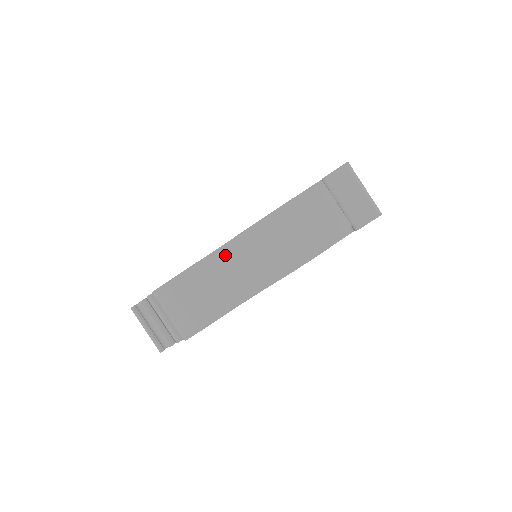
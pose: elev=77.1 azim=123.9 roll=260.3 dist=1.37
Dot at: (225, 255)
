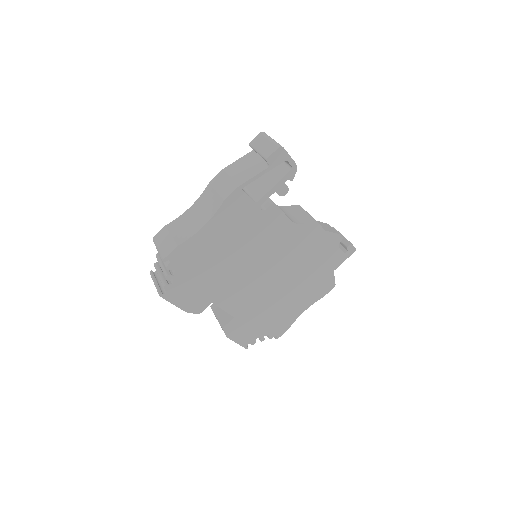
Dot at: (195, 207)
